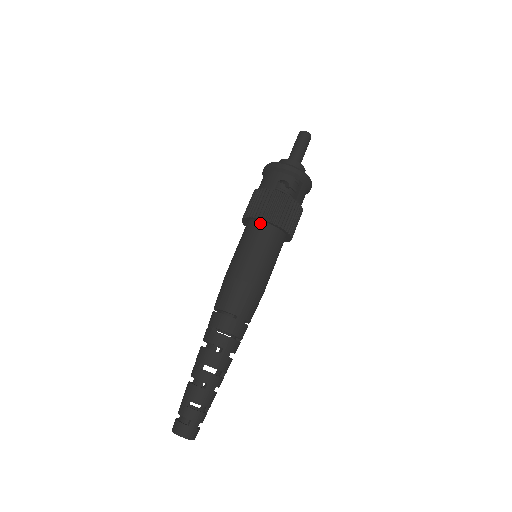
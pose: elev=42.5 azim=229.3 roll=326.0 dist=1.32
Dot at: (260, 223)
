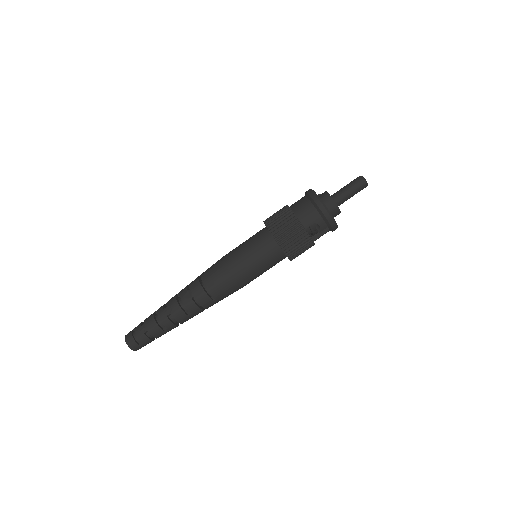
Dot at: (277, 246)
